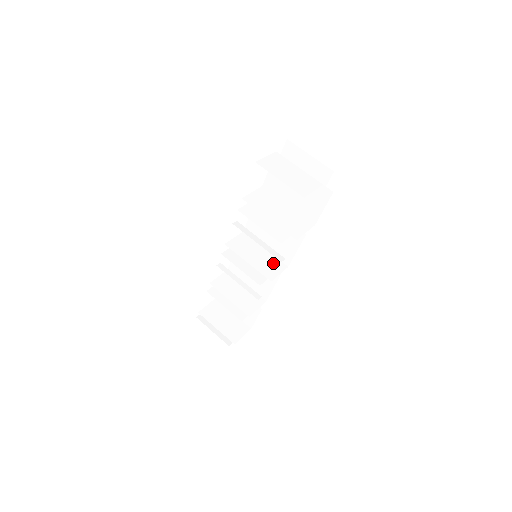
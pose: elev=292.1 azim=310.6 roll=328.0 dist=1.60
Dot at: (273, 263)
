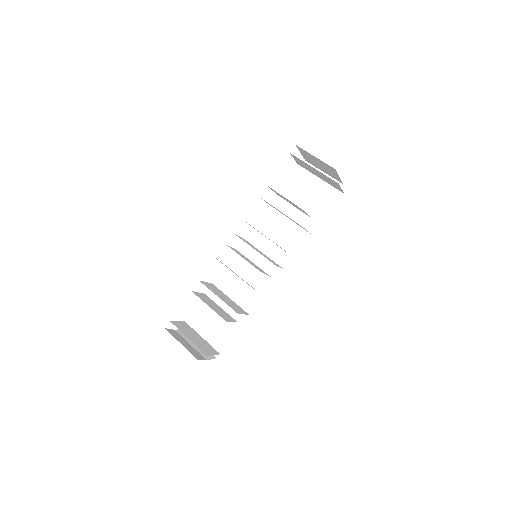
Dot at: occluded
